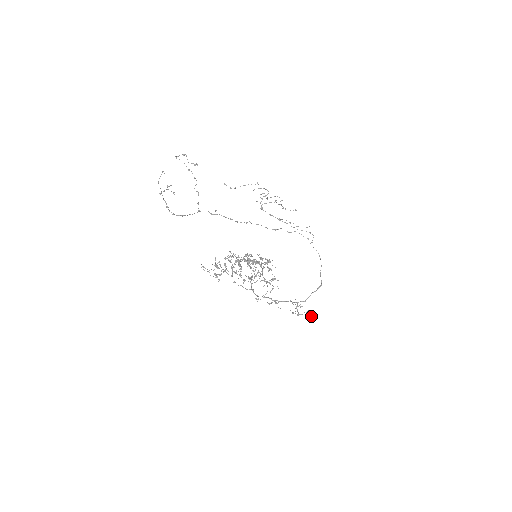
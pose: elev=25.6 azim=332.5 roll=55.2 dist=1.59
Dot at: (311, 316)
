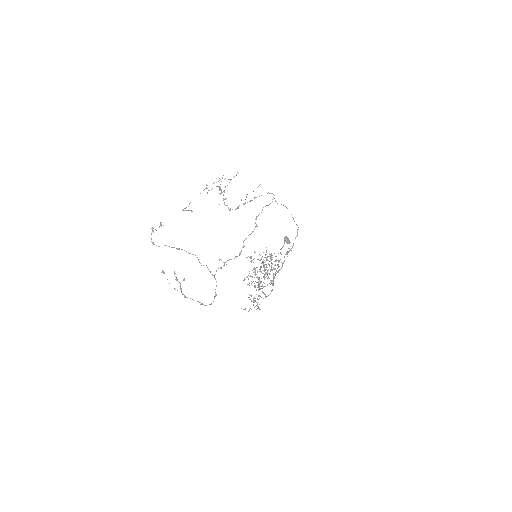
Dot at: (289, 242)
